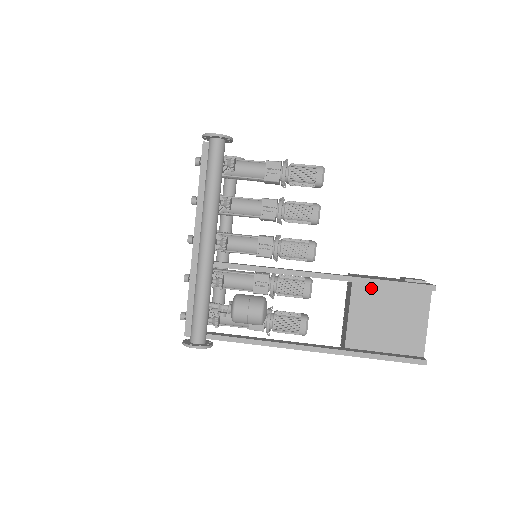
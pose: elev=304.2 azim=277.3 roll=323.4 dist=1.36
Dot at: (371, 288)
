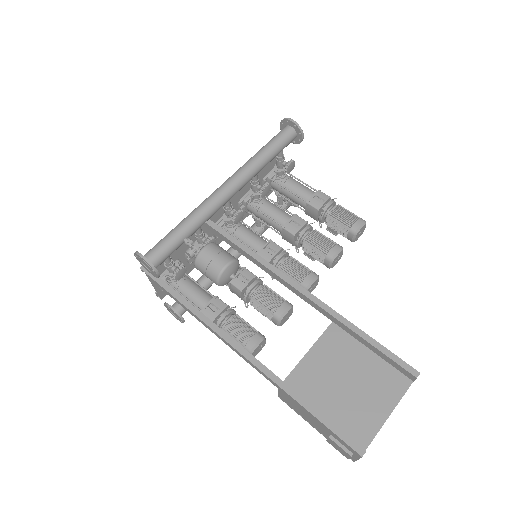
Dot at: (348, 340)
